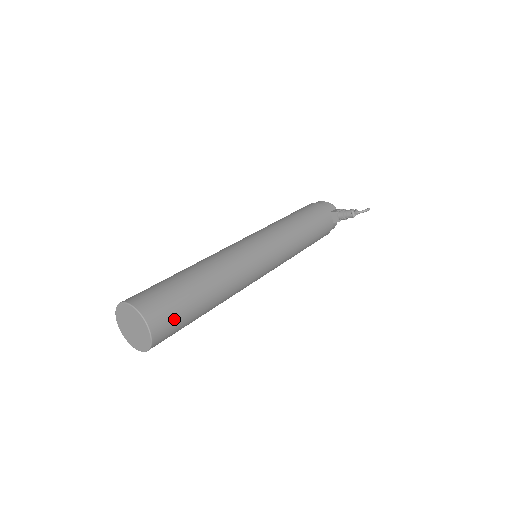
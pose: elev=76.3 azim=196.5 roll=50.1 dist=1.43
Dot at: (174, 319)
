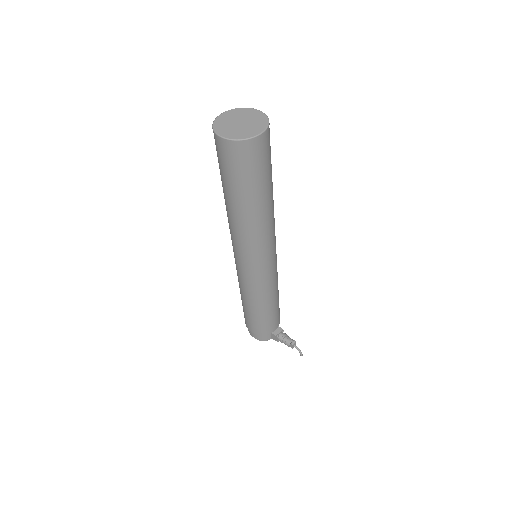
Dot at: (260, 162)
